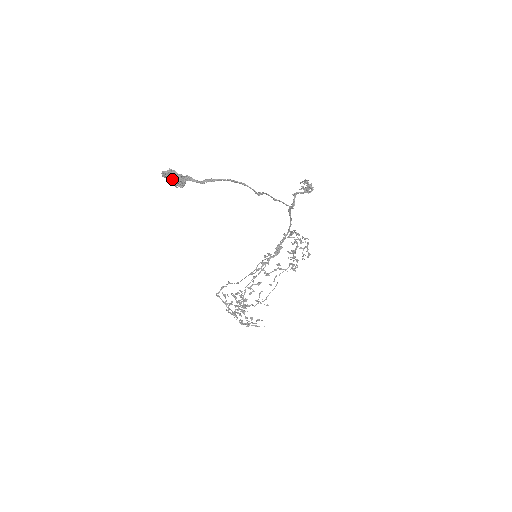
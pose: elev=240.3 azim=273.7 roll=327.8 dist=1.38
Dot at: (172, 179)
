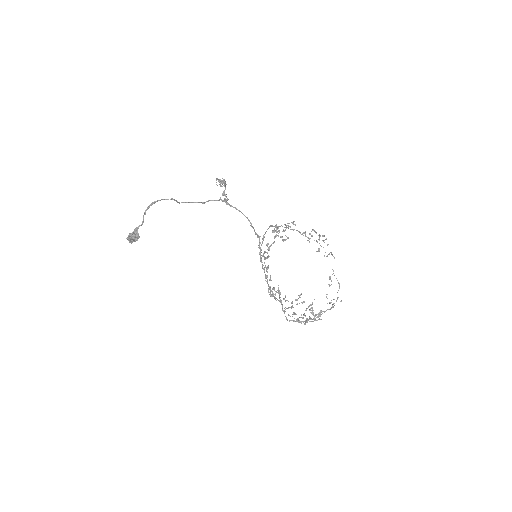
Dot at: (130, 237)
